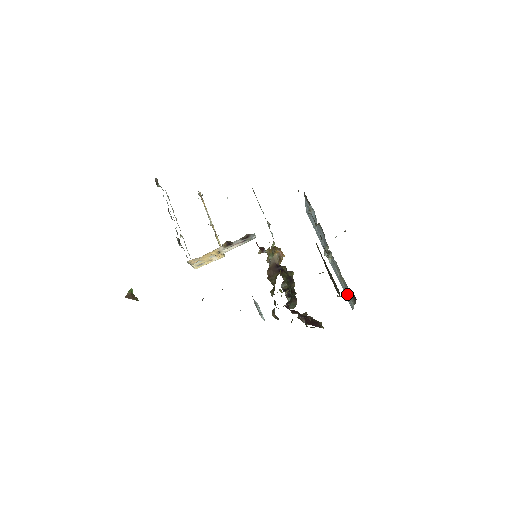
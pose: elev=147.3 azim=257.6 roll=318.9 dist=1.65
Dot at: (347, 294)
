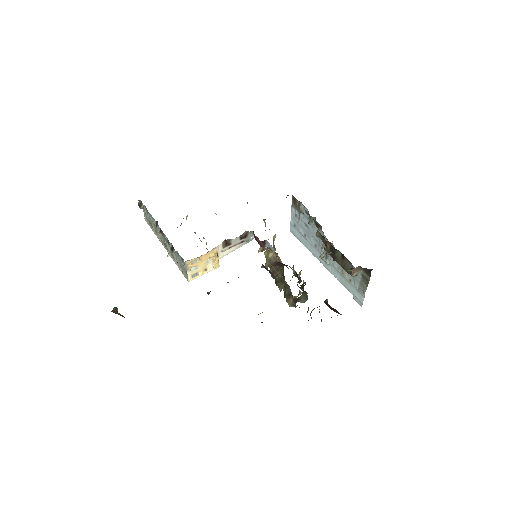
Dot at: (361, 268)
